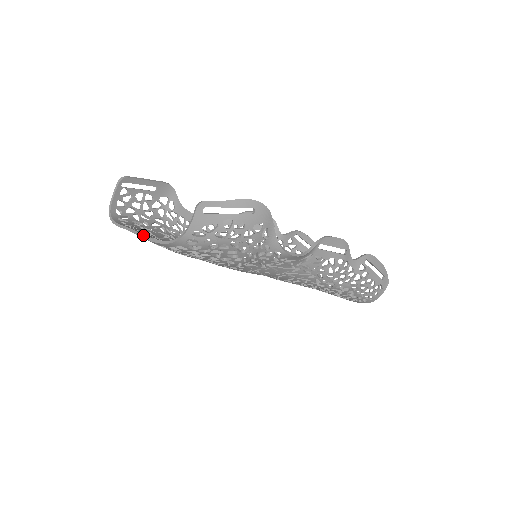
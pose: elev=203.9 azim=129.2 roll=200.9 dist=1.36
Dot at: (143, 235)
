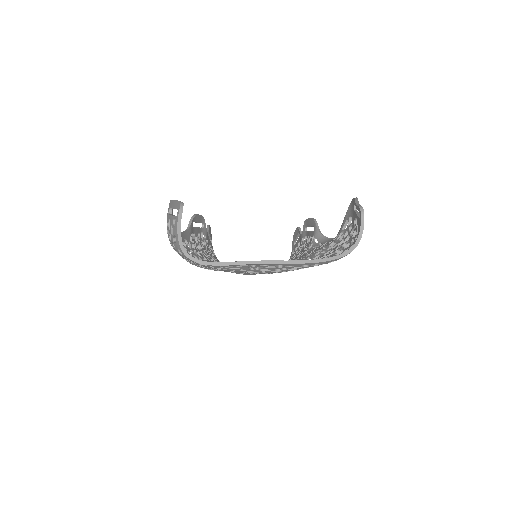
Dot at: (293, 261)
